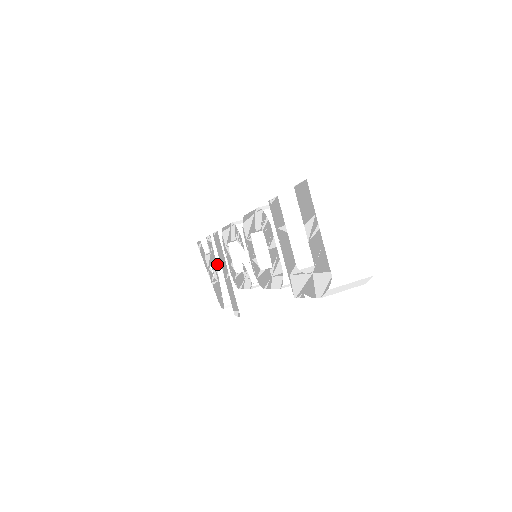
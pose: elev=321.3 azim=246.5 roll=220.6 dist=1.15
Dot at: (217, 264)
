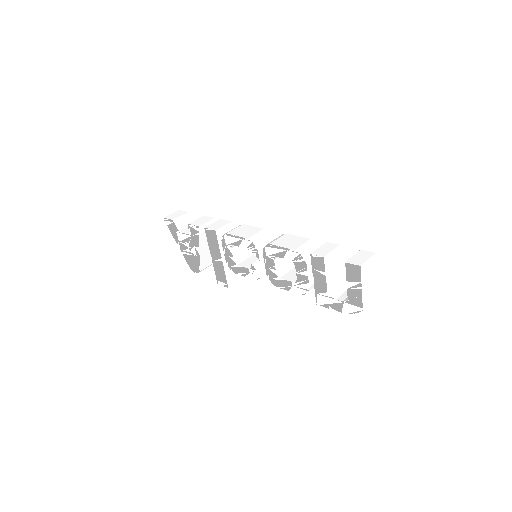
Dot at: (200, 246)
